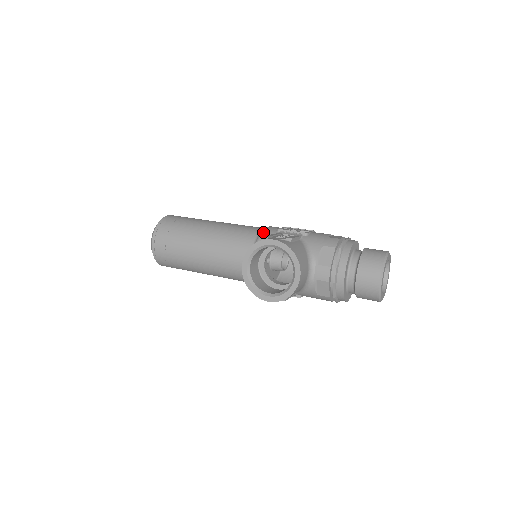
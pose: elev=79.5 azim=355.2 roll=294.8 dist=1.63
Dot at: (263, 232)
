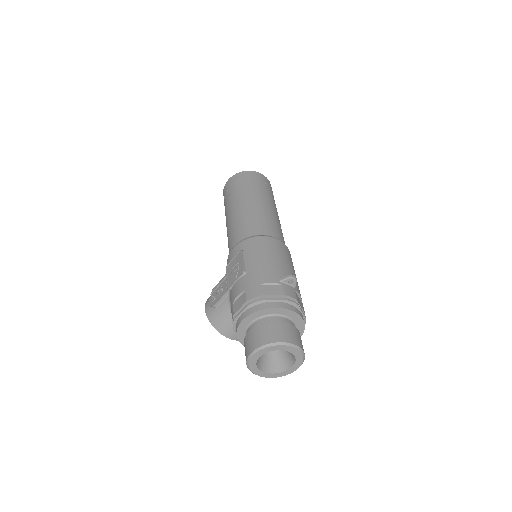
Dot at: (227, 262)
